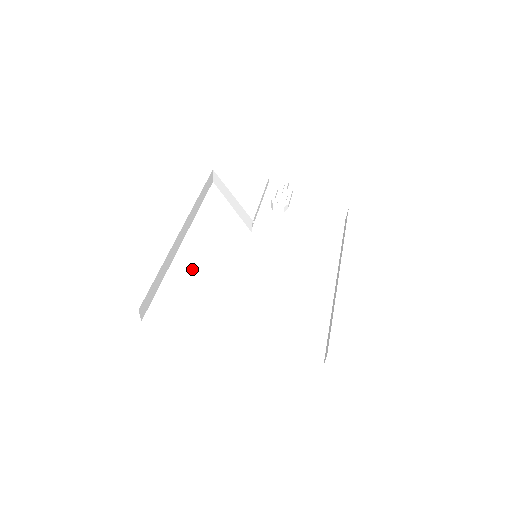
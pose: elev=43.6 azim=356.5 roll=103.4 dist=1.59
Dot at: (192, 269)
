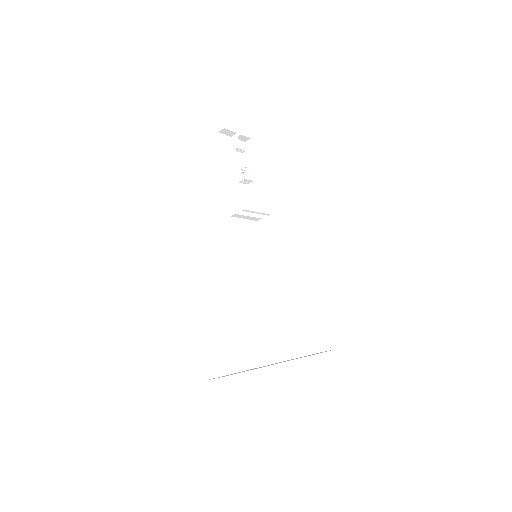
Dot at: (210, 288)
